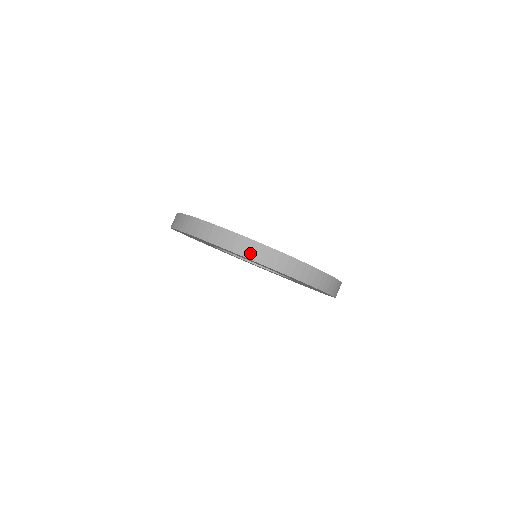
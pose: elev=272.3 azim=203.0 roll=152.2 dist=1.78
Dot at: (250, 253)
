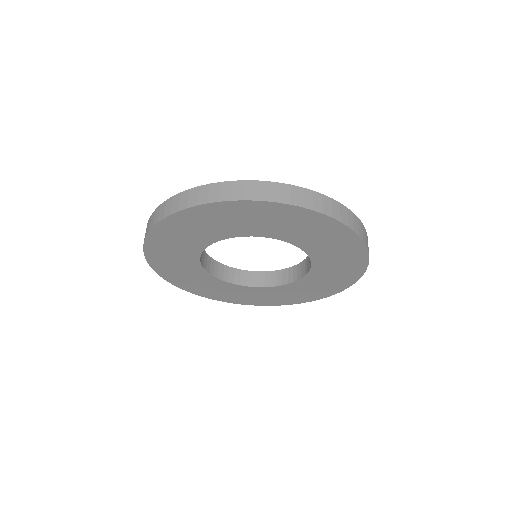
Dot at: (353, 225)
